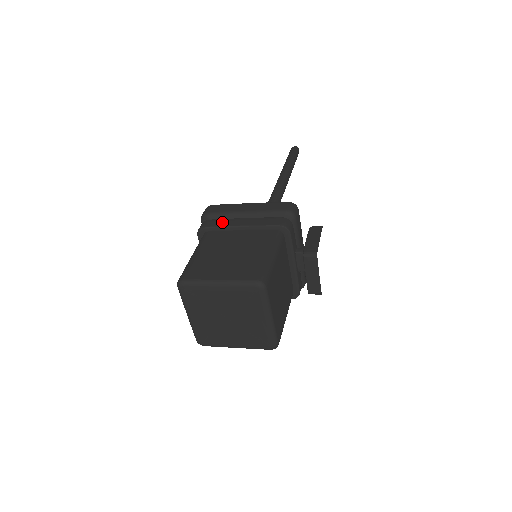
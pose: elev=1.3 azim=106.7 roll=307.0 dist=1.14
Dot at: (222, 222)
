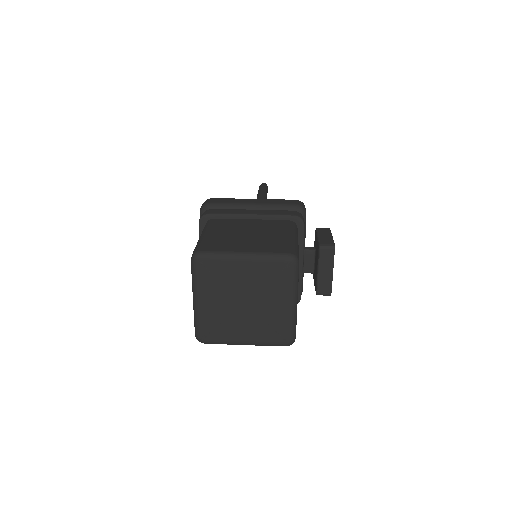
Dot at: (229, 211)
